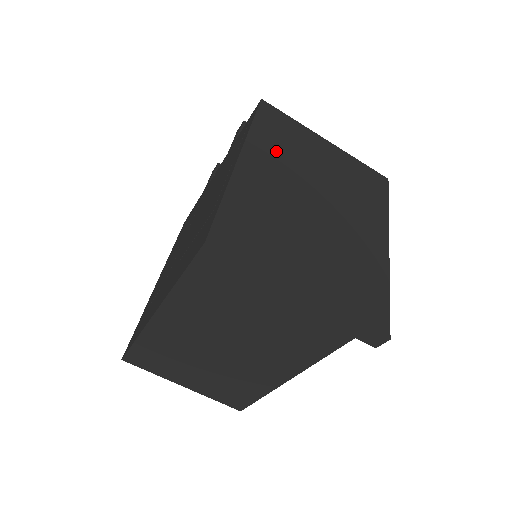
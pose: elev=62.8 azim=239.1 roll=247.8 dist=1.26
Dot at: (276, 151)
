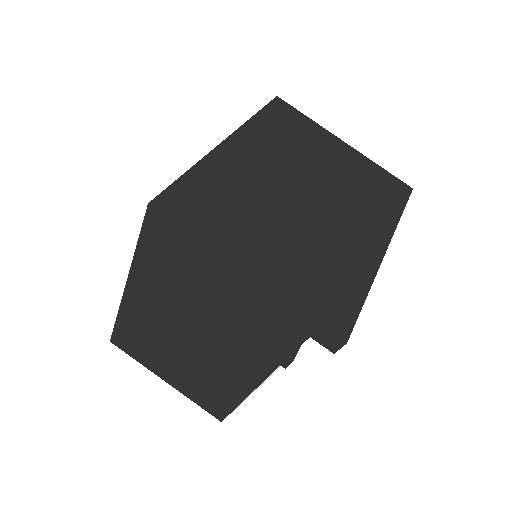
Dot at: (273, 141)
